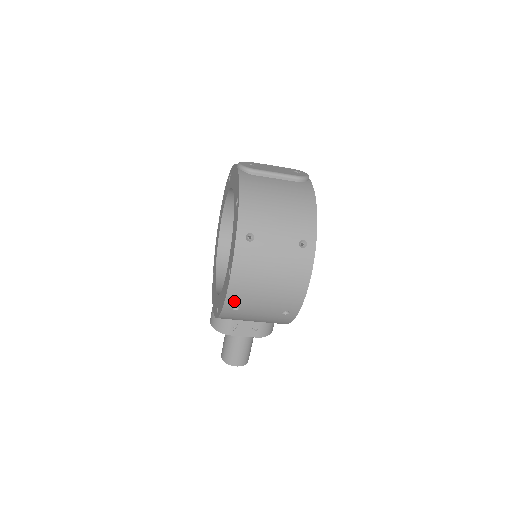
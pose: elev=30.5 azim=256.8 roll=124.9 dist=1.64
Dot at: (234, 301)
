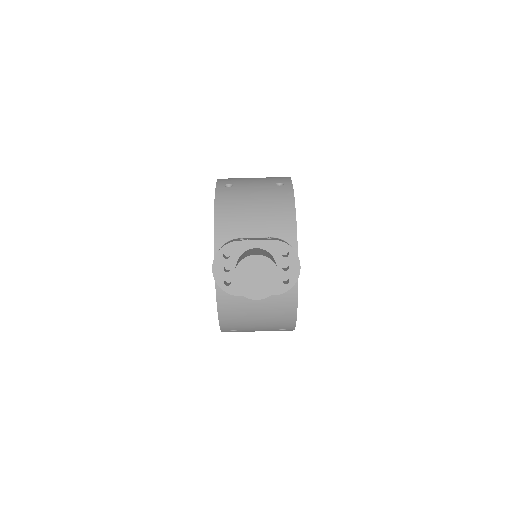
Dot at: (225, 182)
